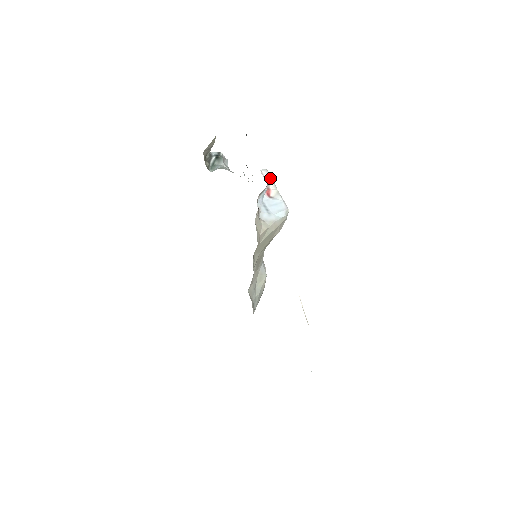
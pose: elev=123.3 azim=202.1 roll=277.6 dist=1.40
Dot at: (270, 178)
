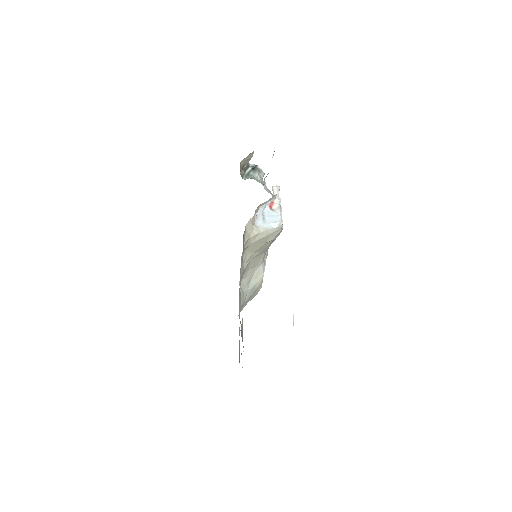
Dot at: (278, 194)
